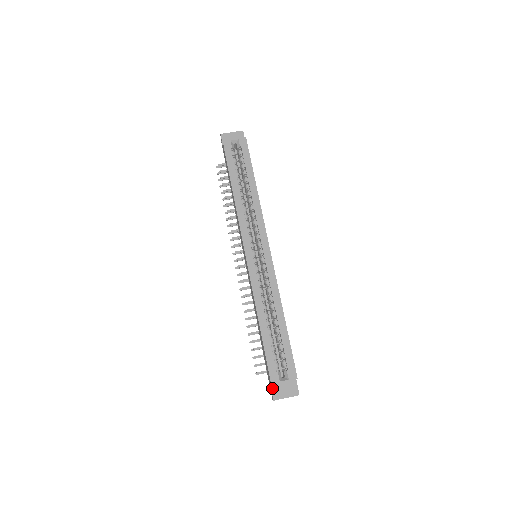
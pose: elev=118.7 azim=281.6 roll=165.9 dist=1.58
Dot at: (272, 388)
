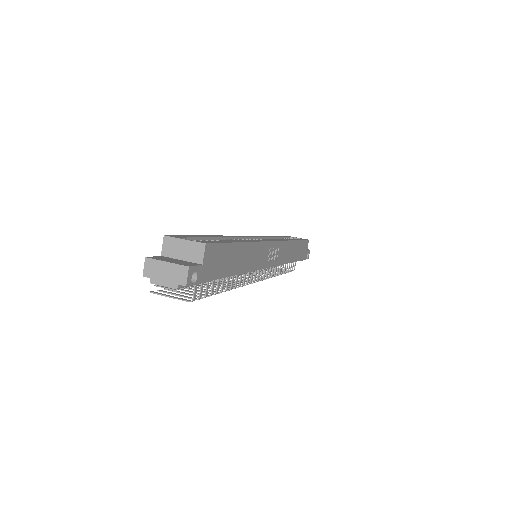
Dot at: (159, 256)
